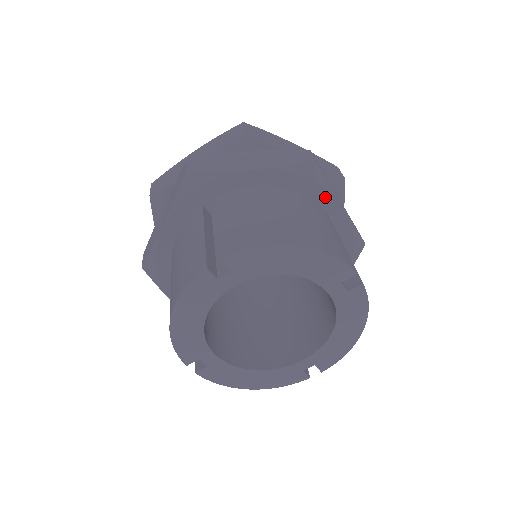
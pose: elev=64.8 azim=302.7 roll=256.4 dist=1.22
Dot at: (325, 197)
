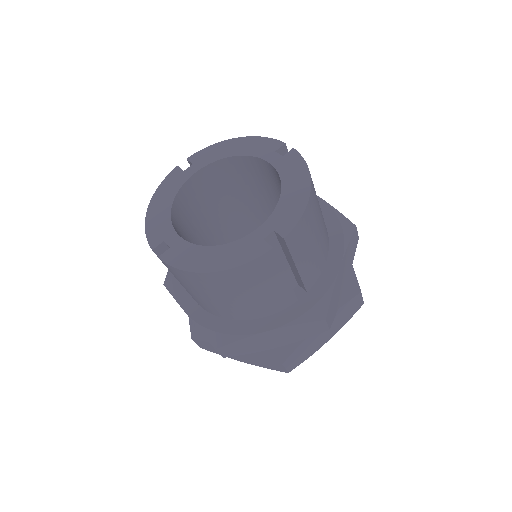
Dot at: occluded
